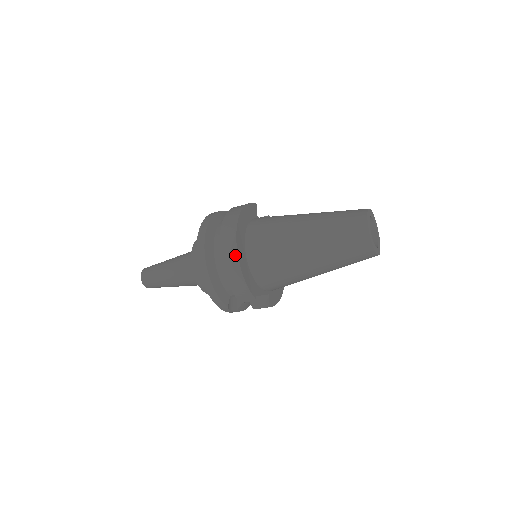
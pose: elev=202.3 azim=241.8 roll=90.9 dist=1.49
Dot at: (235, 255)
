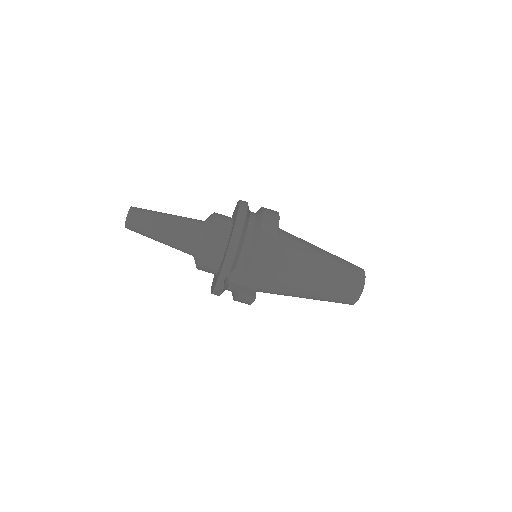
Dot at: (275, 232)
